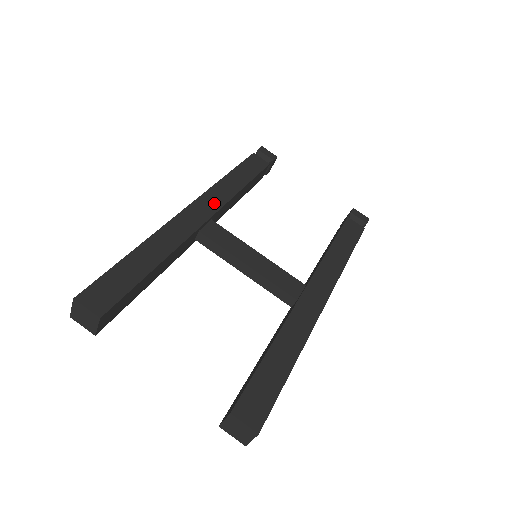
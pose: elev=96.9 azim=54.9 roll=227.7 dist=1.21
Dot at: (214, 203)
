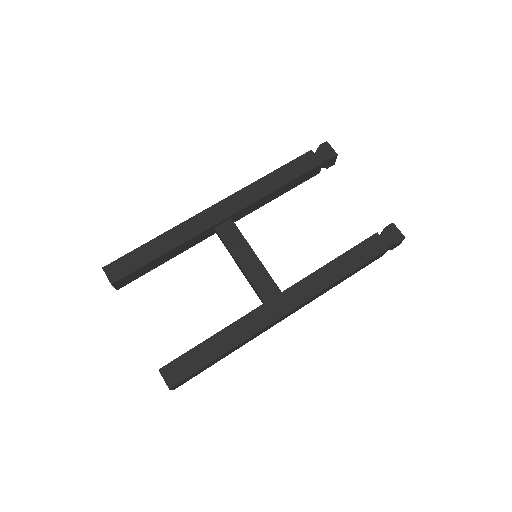
Dot at: (238, 204)
